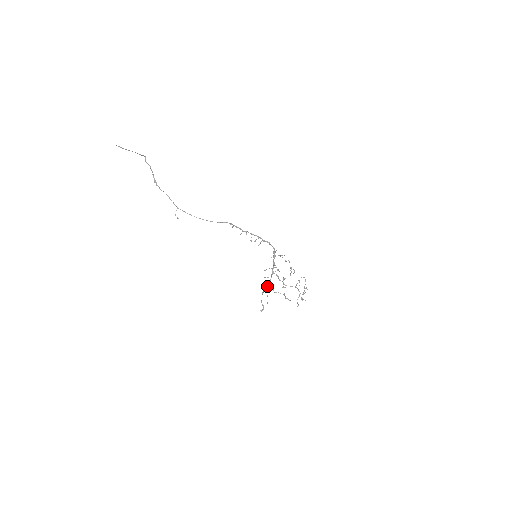
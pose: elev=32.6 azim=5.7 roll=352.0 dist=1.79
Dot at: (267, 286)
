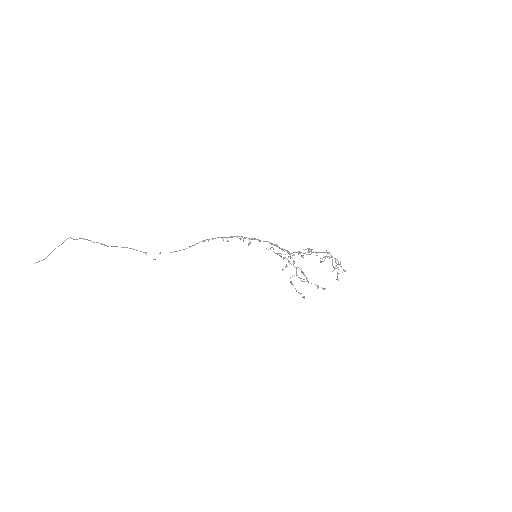
Dot at: occluded
